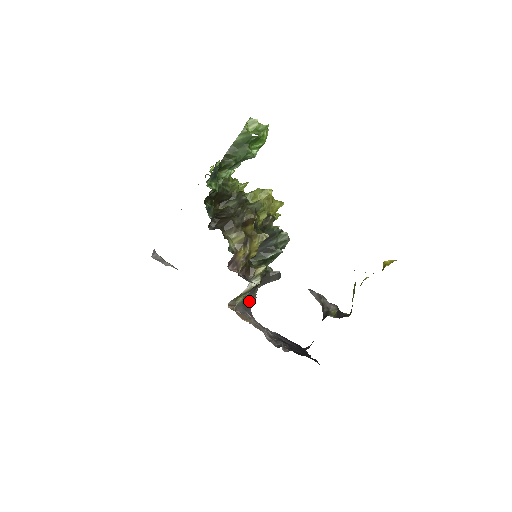
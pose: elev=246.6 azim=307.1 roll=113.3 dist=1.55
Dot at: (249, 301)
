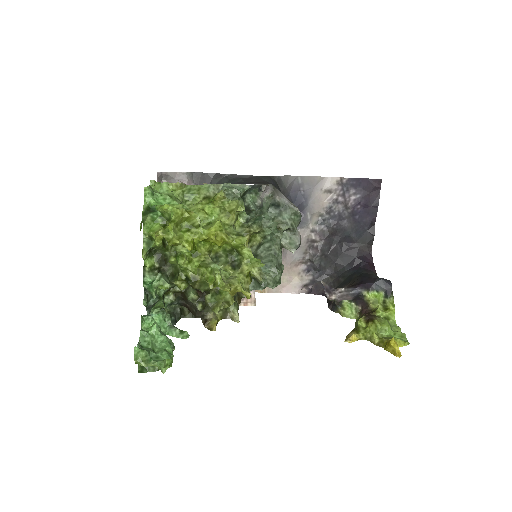
Dot at: occluded
